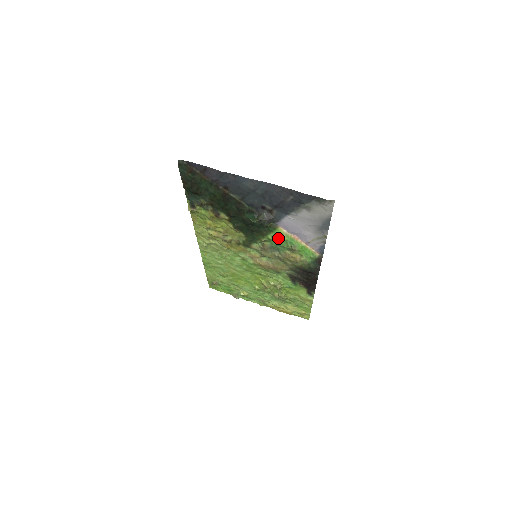
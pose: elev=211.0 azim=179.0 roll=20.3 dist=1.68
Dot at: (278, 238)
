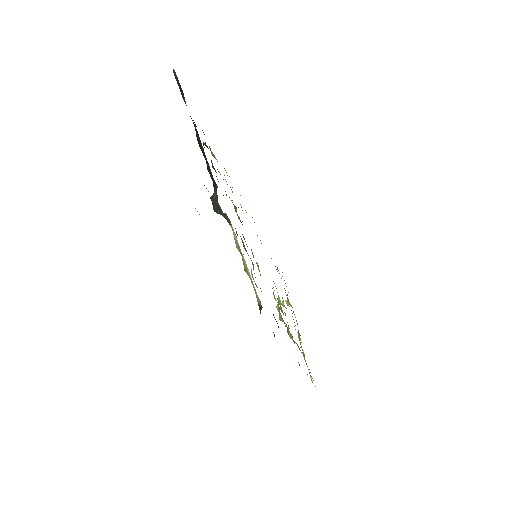
Dot at: occluded
